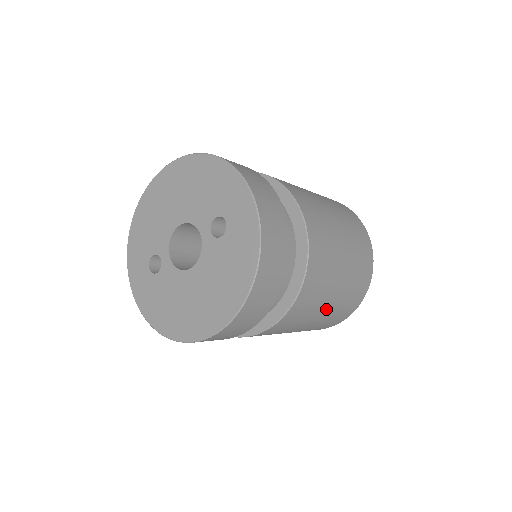
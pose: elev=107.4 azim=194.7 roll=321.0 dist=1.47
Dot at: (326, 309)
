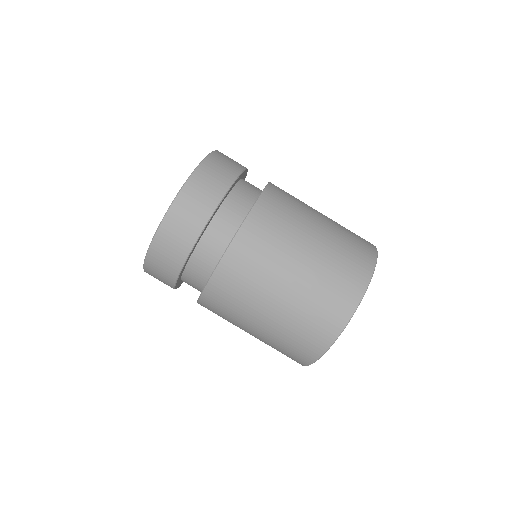
Dot at: (257, 327)
